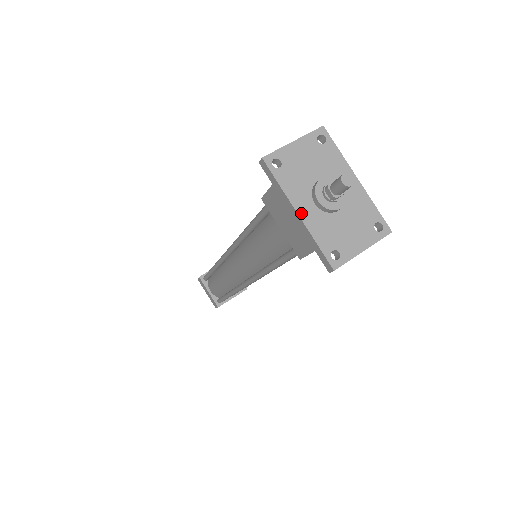
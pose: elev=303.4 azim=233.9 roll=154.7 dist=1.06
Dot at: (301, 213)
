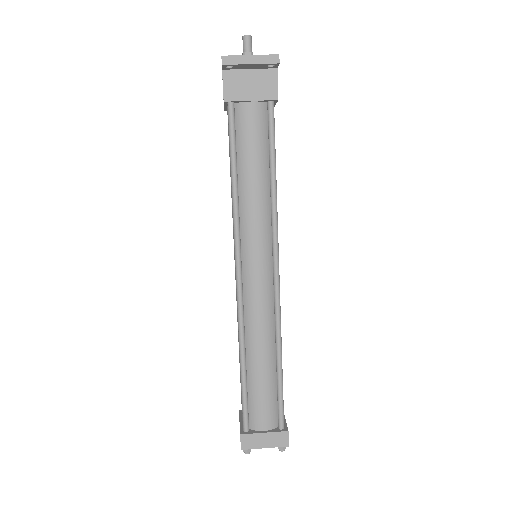
Dot at: occluded
